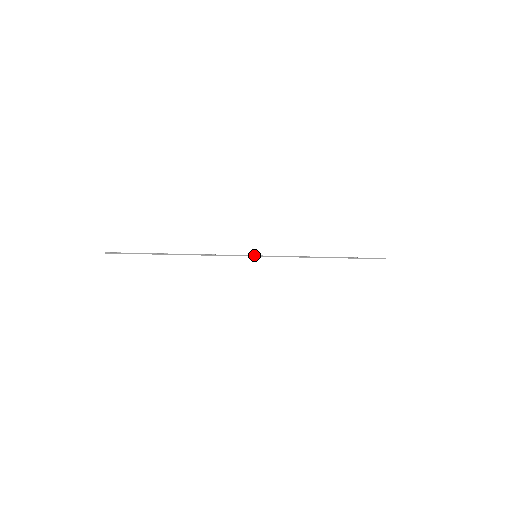
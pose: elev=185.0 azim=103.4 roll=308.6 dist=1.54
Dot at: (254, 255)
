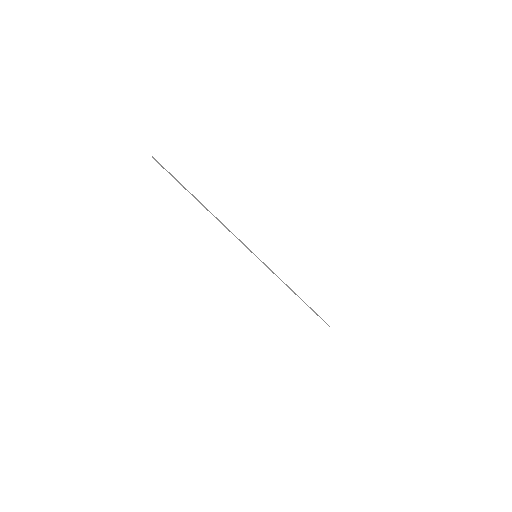
Dot at: occluded
